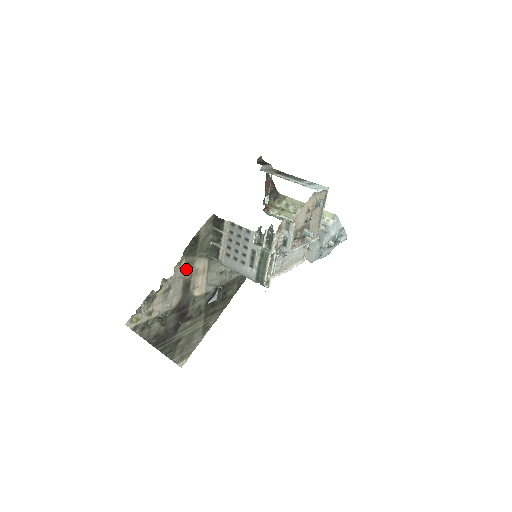
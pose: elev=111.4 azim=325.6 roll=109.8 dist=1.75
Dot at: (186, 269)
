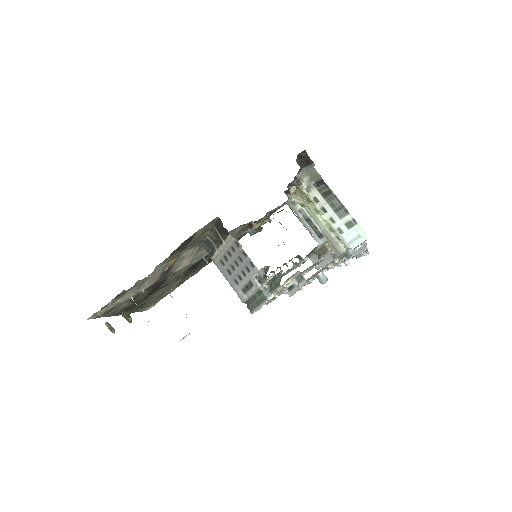
Dot at: (170, 261)
